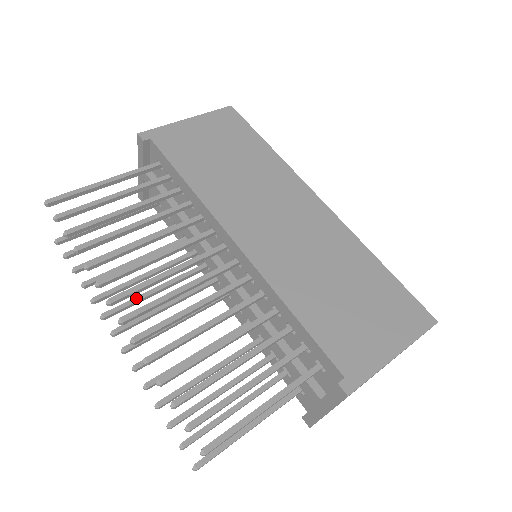
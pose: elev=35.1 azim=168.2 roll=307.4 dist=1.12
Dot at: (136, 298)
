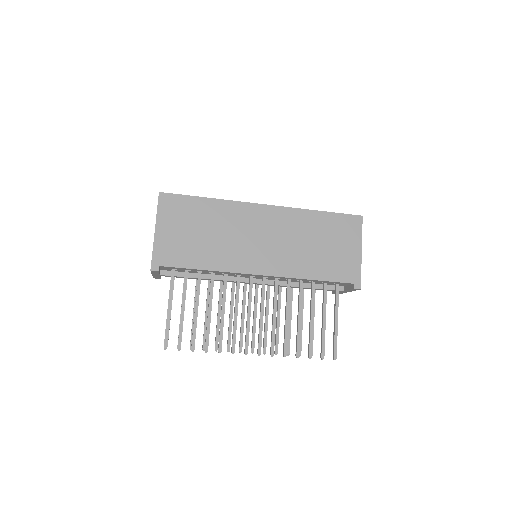
Dot at: (229, 329)
